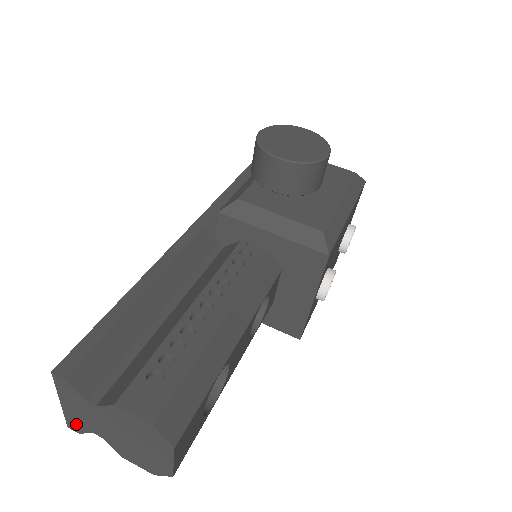
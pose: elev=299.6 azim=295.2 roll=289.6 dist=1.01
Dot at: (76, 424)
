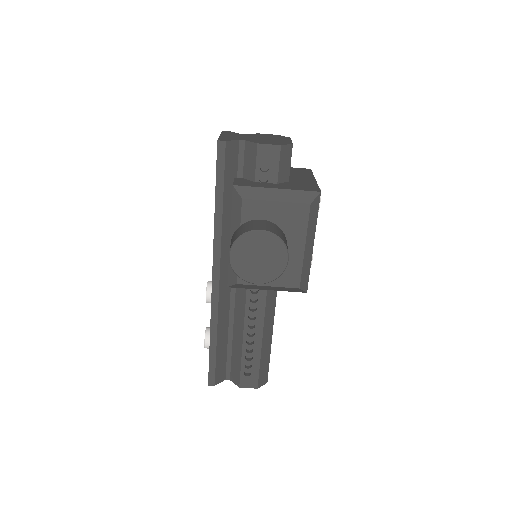
Dot at: occluded
